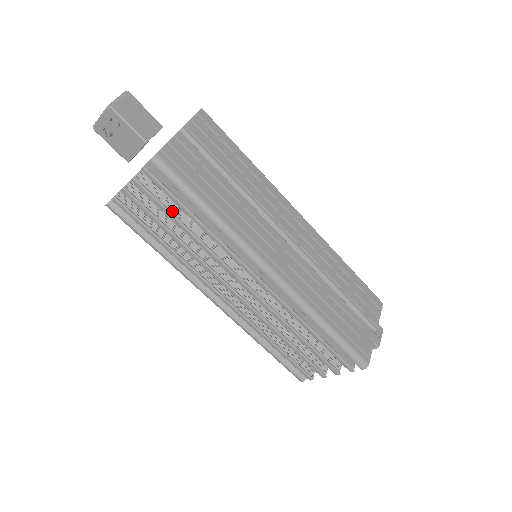
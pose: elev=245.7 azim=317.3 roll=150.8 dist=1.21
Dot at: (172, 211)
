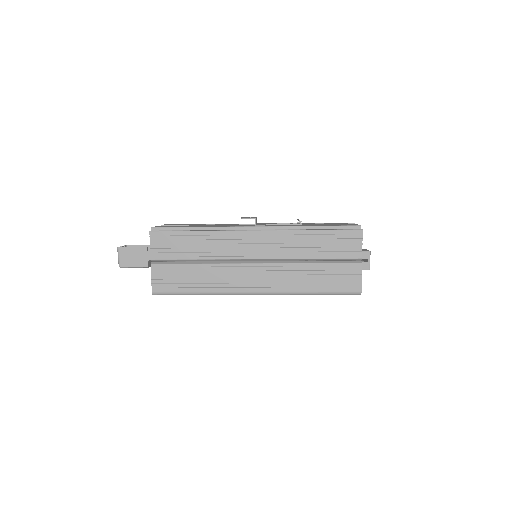
Dot at: occluded
